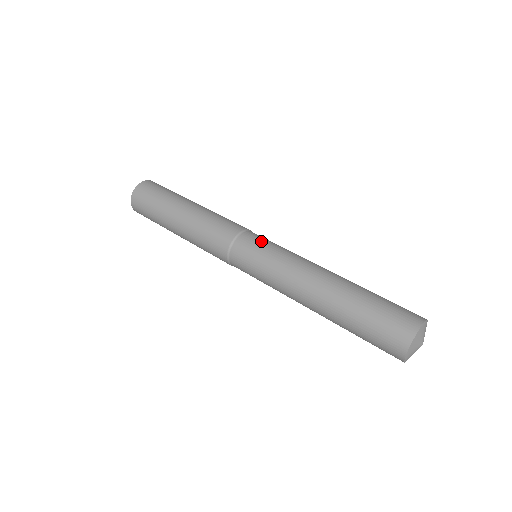
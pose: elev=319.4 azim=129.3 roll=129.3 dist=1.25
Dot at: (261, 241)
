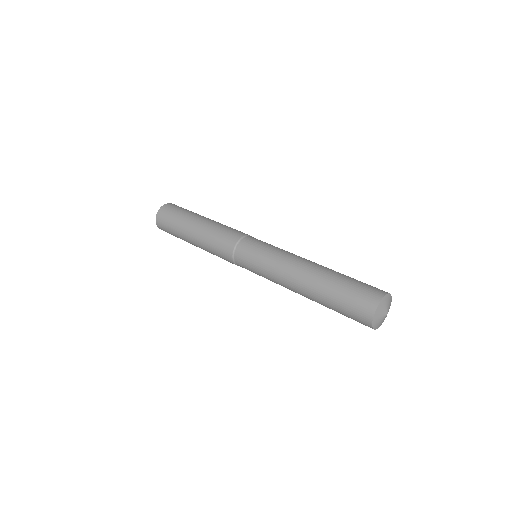
Dot at: (254, 246)
